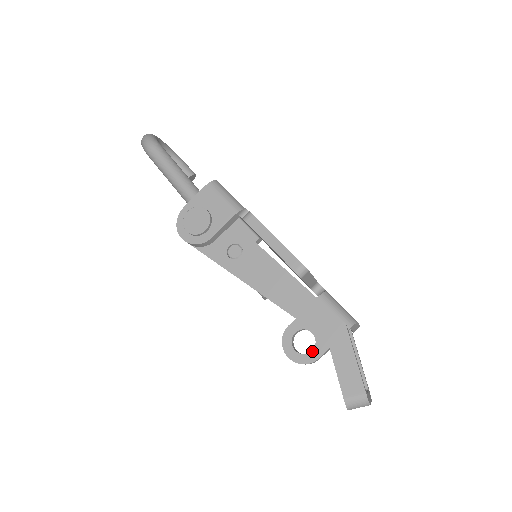
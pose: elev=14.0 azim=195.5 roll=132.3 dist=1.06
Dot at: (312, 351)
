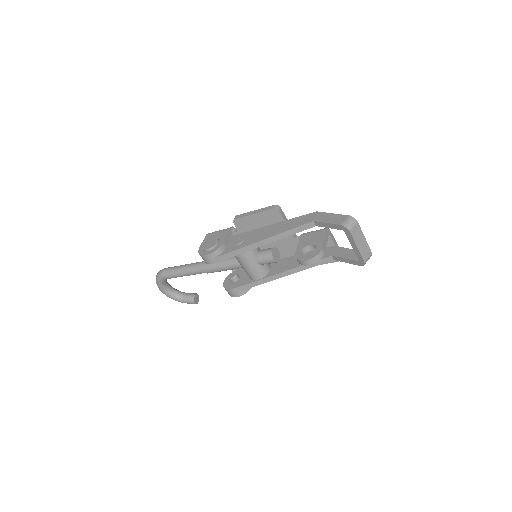
Dot at: (316, 248)
